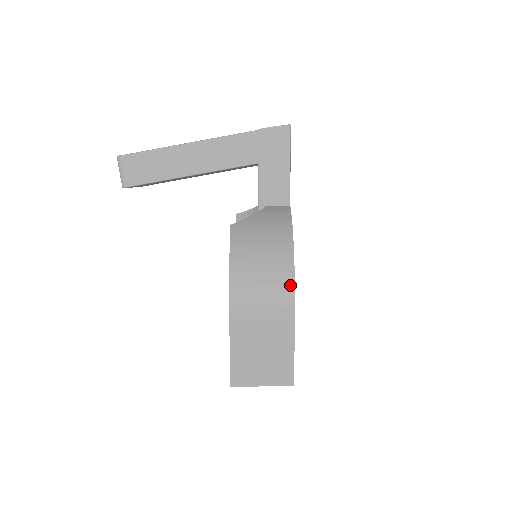
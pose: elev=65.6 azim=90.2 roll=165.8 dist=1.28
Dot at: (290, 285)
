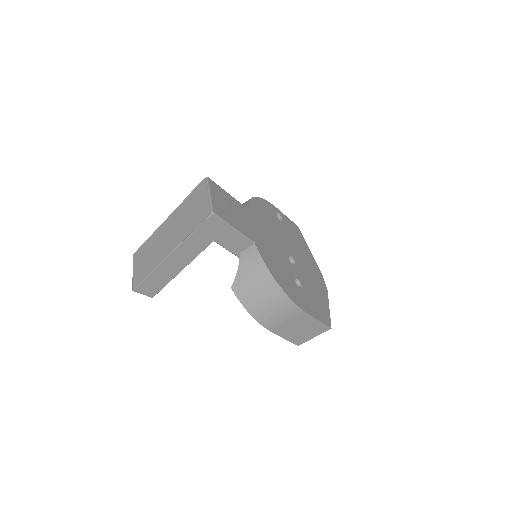
Dot at: (292, 304)
